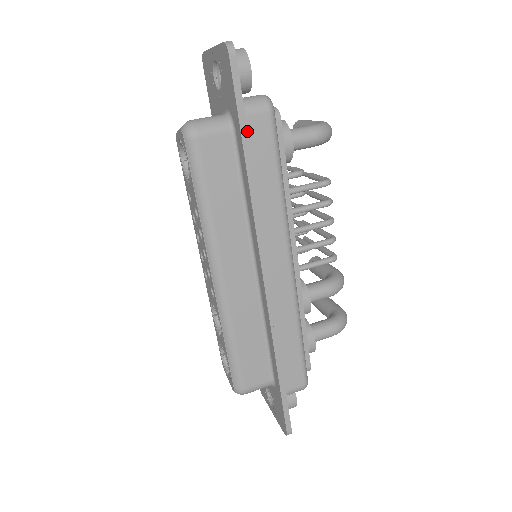
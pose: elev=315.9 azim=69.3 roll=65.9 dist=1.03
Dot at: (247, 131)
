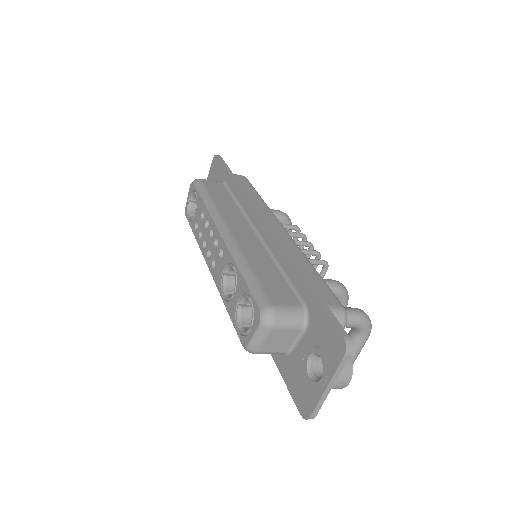
Dot at: occluded
